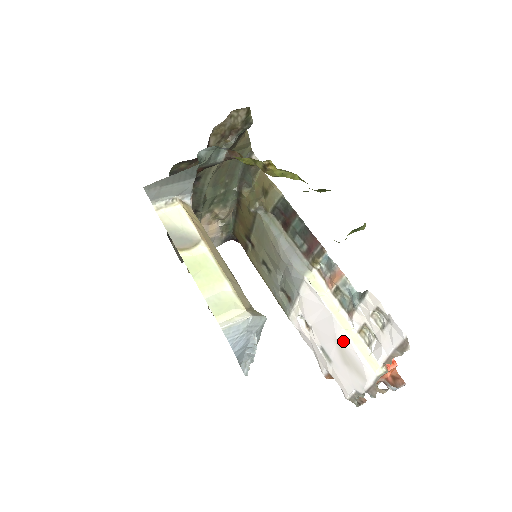
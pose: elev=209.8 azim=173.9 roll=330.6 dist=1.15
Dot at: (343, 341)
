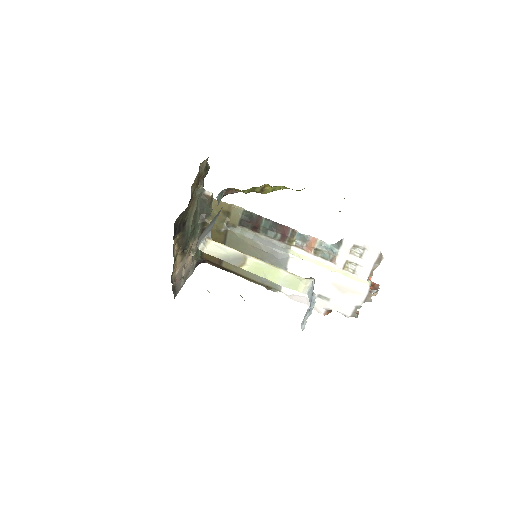
Dot at: (337, 280)
